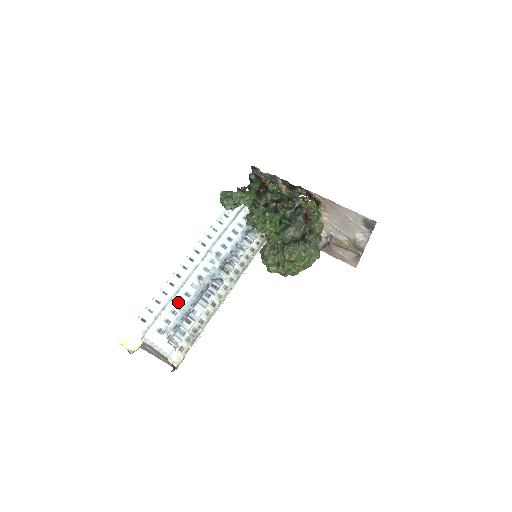
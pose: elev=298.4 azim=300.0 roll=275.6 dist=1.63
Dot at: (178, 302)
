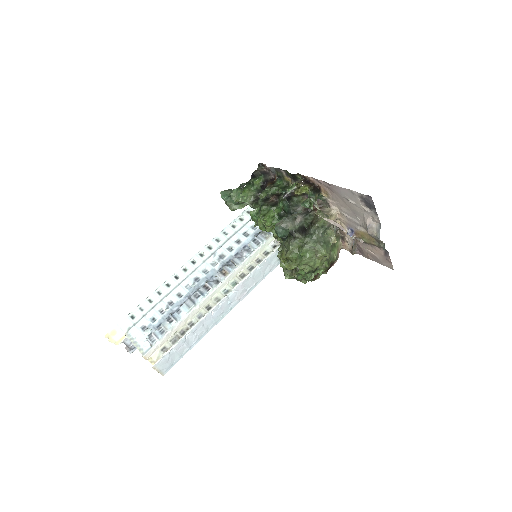
Dot at: (168, 302)
